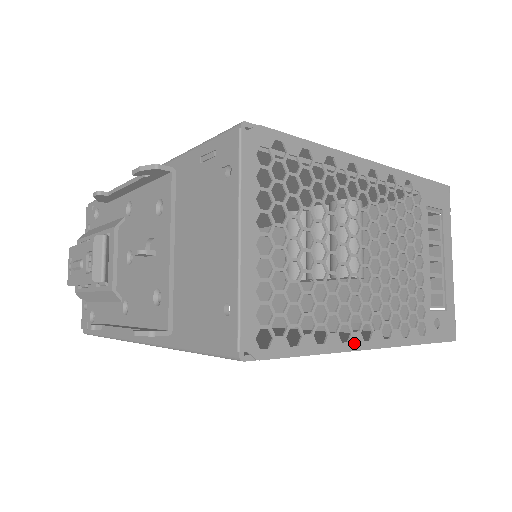
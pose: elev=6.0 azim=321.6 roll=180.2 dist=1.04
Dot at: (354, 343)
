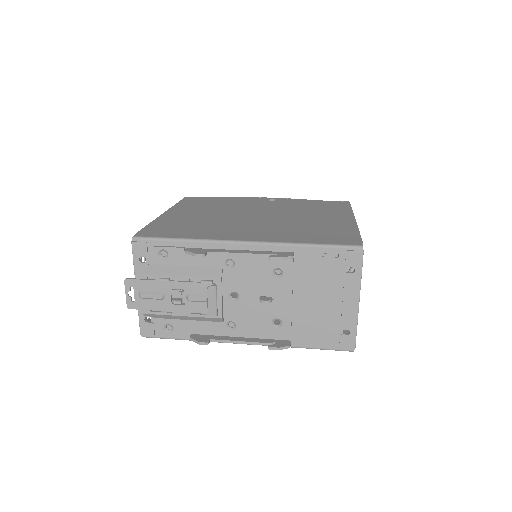
Dot at: occluded
